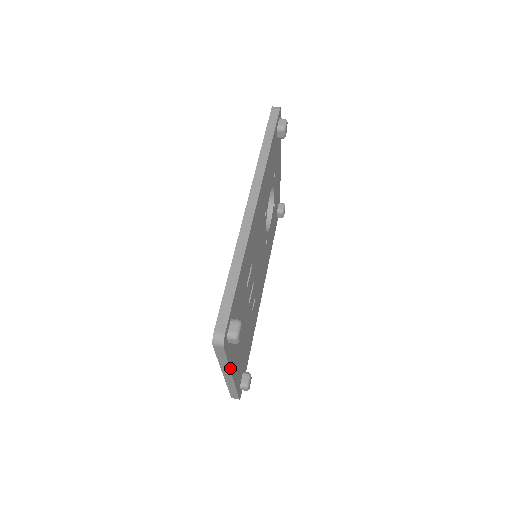
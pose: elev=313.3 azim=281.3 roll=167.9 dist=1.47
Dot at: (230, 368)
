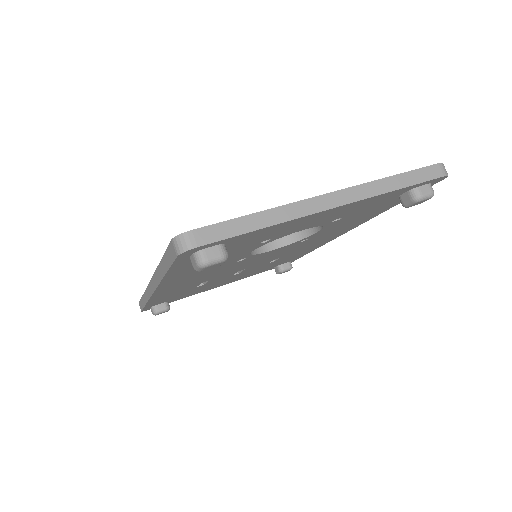
Dot at: occluded
